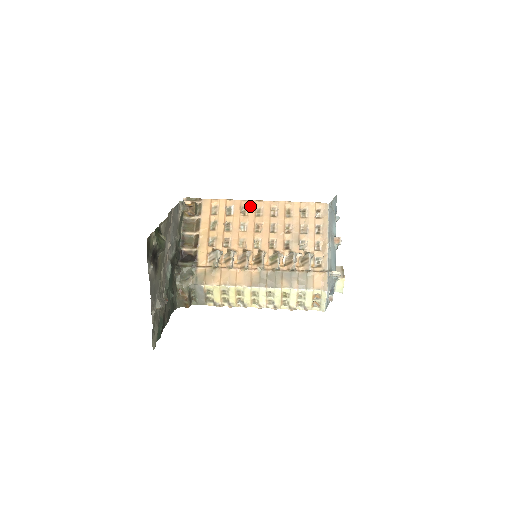
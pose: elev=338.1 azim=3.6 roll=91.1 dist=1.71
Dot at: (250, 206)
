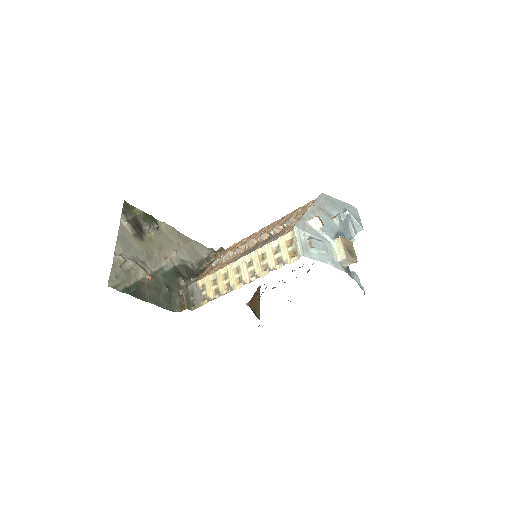
Dot at: (261, 230)
